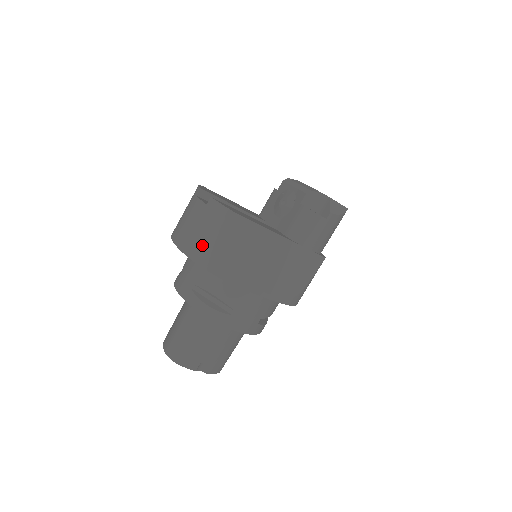
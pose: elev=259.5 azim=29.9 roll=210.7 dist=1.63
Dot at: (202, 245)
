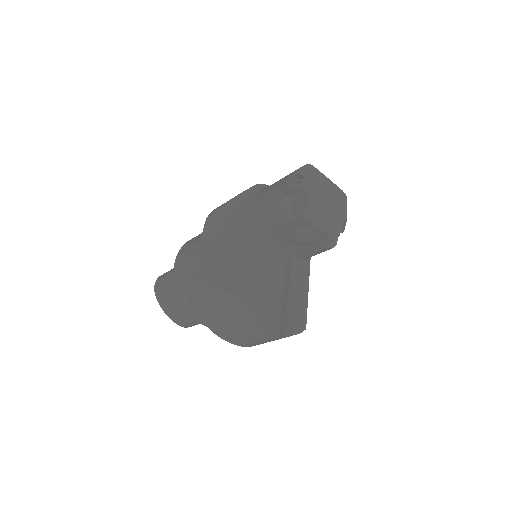
Dot at: occluded
